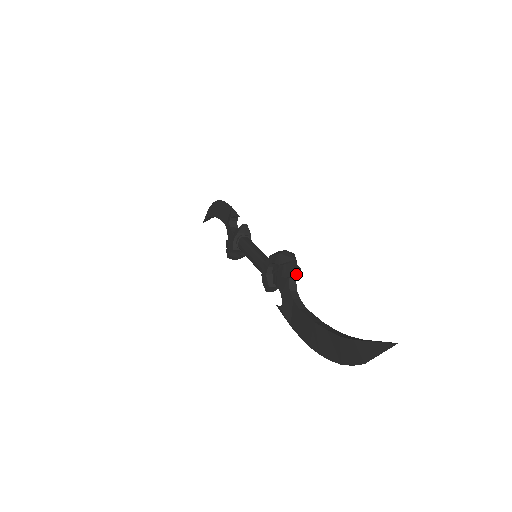
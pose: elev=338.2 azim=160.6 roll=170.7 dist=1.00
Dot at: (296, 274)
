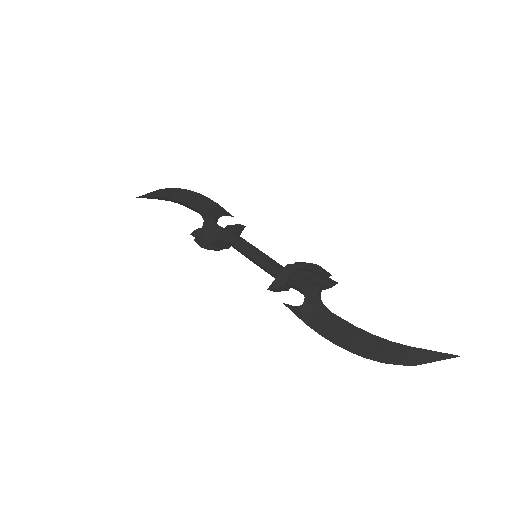
Dot at: (330, 286)
